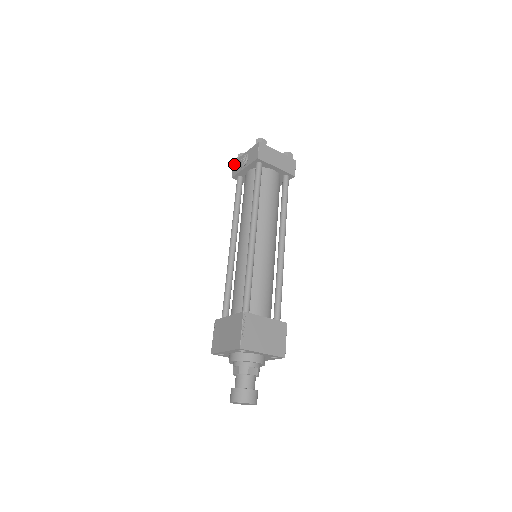
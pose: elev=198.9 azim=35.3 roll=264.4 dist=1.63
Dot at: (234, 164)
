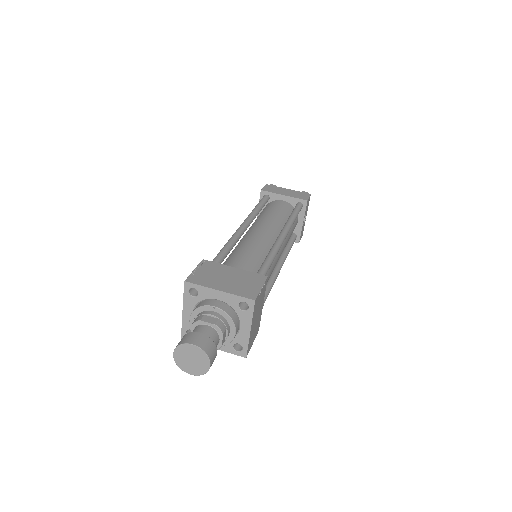
Dot at: occluded
